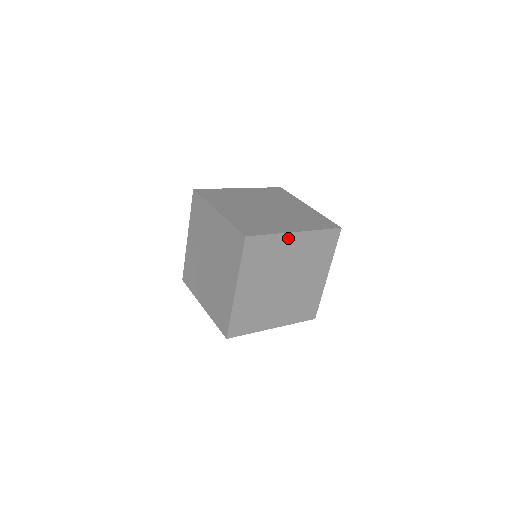
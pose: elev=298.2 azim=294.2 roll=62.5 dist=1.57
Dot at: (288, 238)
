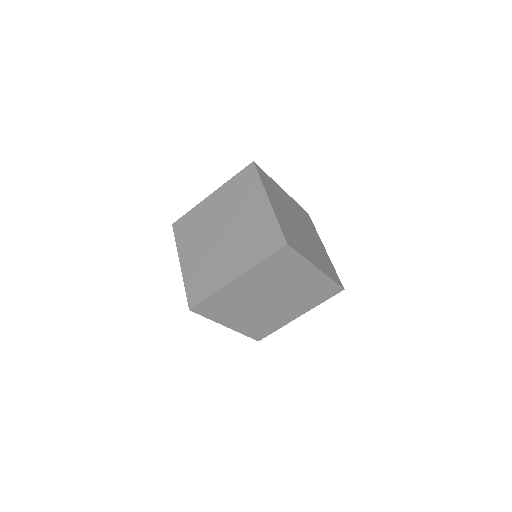
Dot at: (309, 268)
